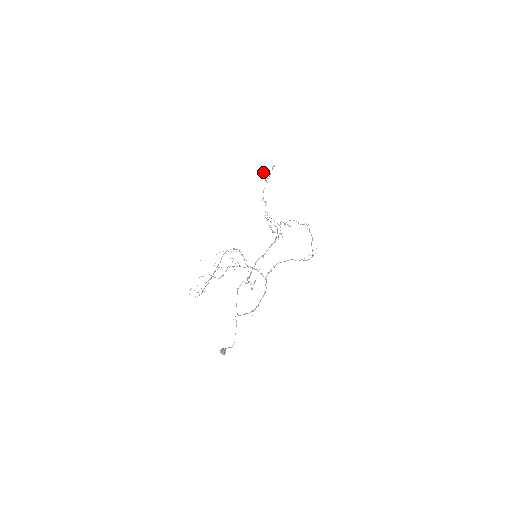
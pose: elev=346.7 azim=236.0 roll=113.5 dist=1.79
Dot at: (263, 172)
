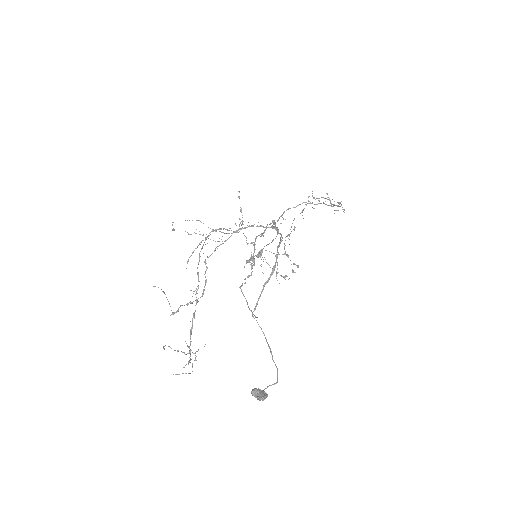
Dot at: (235, 224)
